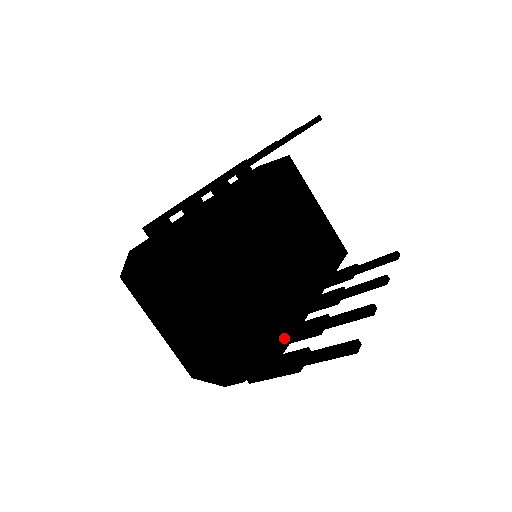
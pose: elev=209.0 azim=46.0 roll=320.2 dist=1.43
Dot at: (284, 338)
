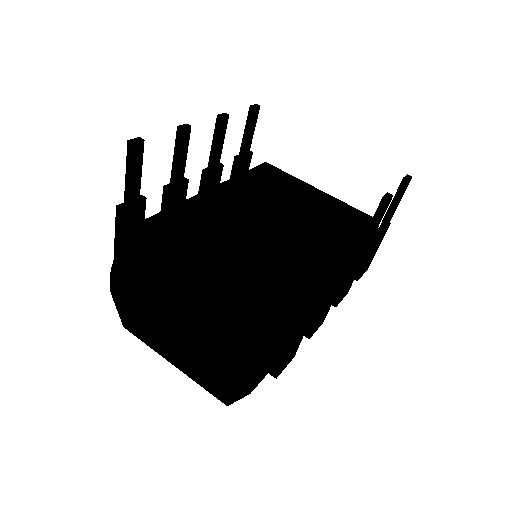
Dot at: (276, 300)
